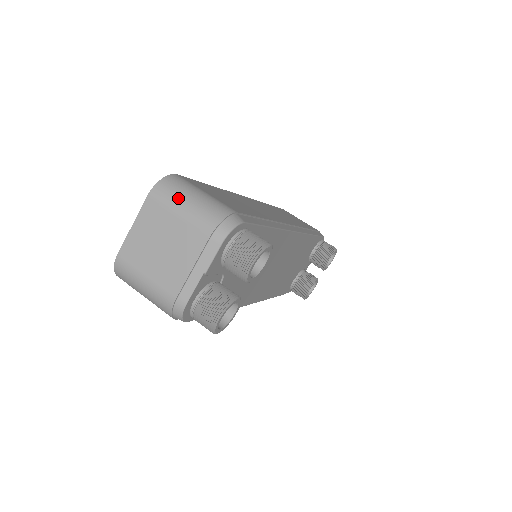
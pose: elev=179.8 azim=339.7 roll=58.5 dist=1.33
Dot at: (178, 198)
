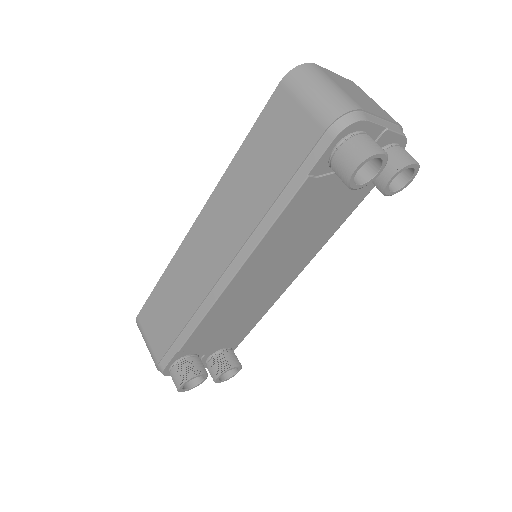
Dot at: occluded
